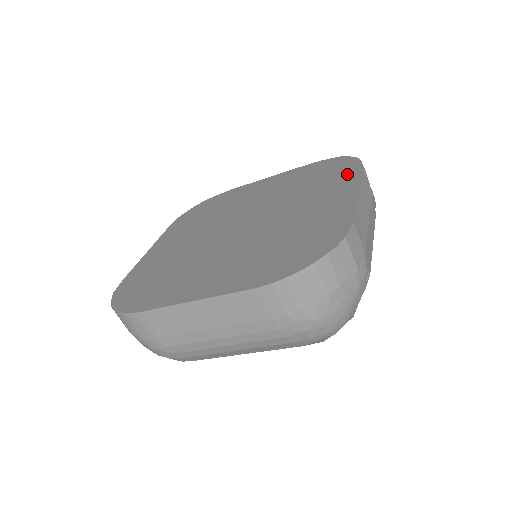
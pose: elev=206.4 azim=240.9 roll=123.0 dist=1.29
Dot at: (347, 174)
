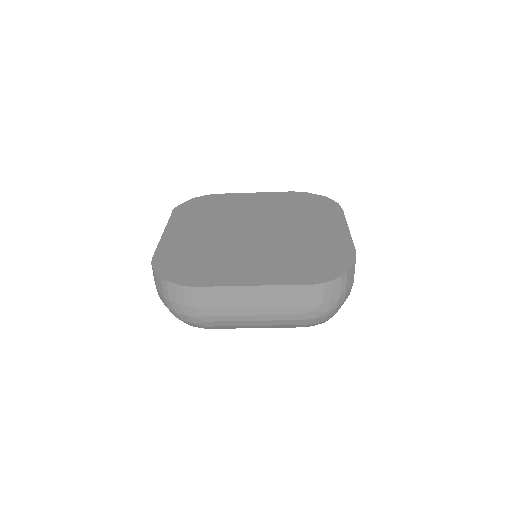
Dot at: (333, 212)
